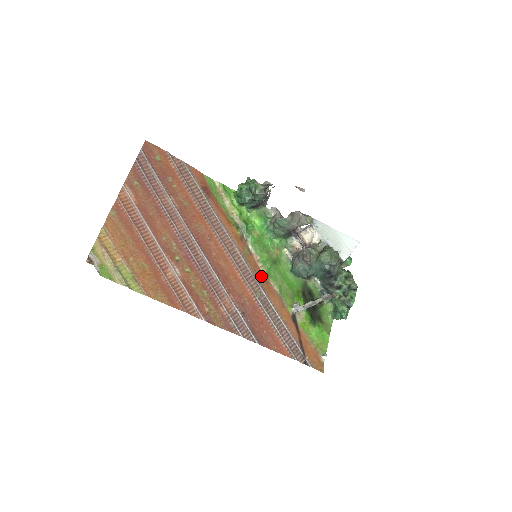
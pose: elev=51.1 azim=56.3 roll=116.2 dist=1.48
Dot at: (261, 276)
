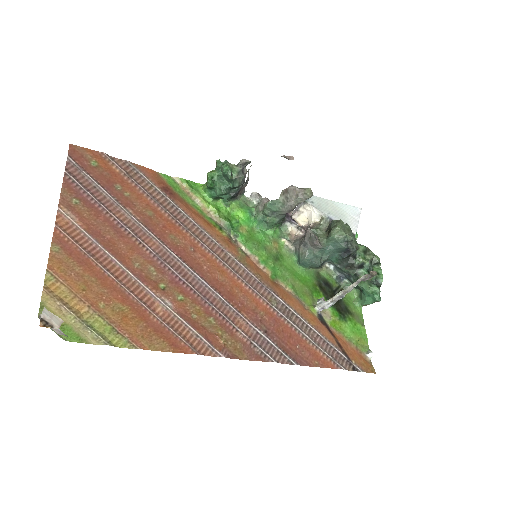
Dot at: (268, 280)
